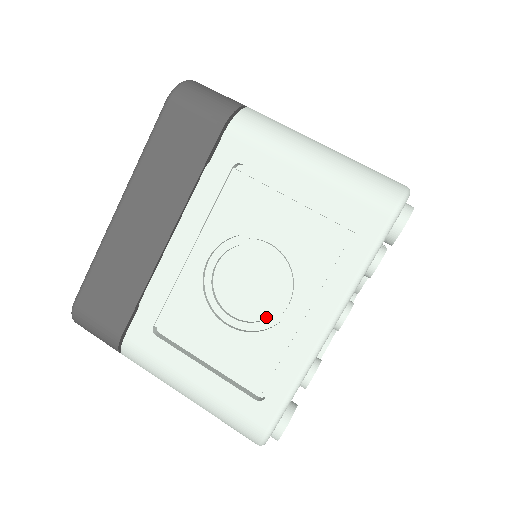
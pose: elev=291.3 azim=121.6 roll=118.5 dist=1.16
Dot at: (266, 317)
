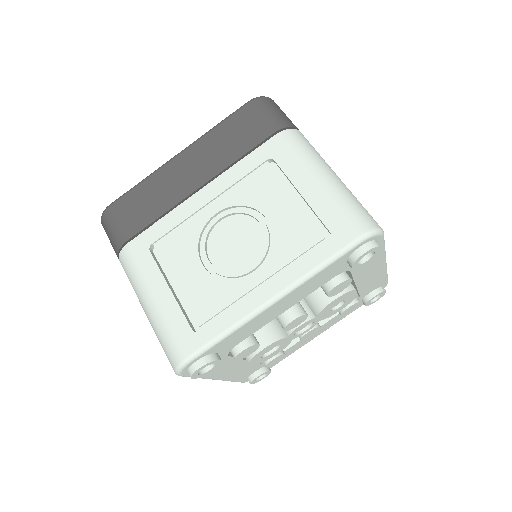
Dot at: (233, 272)
